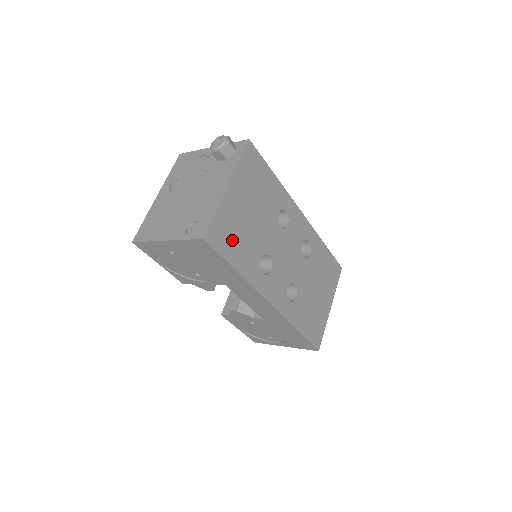
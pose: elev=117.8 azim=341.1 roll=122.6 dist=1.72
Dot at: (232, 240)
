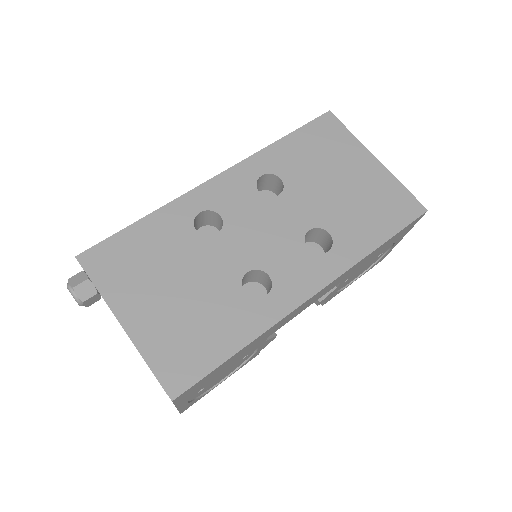
Dot at: (195, 344)
